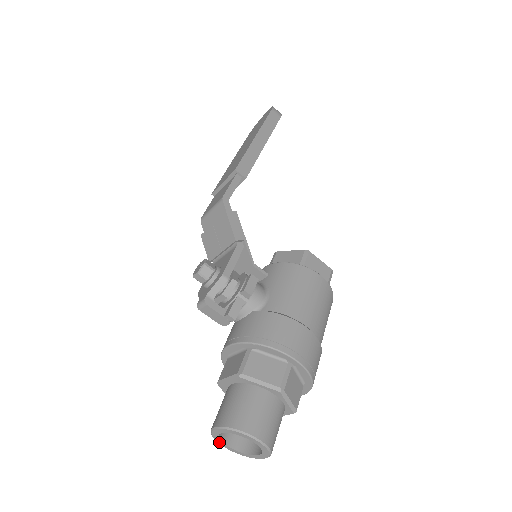
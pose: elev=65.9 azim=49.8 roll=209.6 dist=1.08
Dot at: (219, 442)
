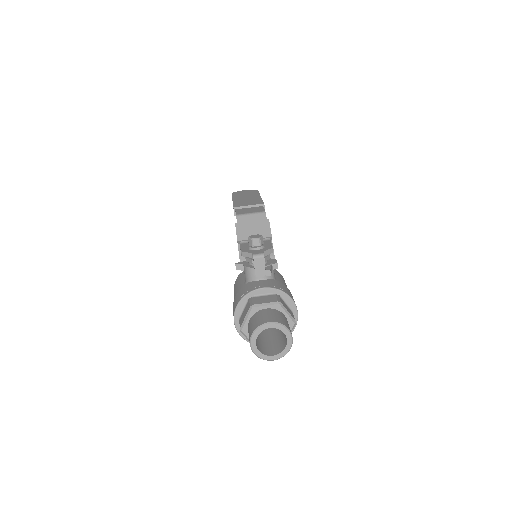
Dot at: (253, 338)
